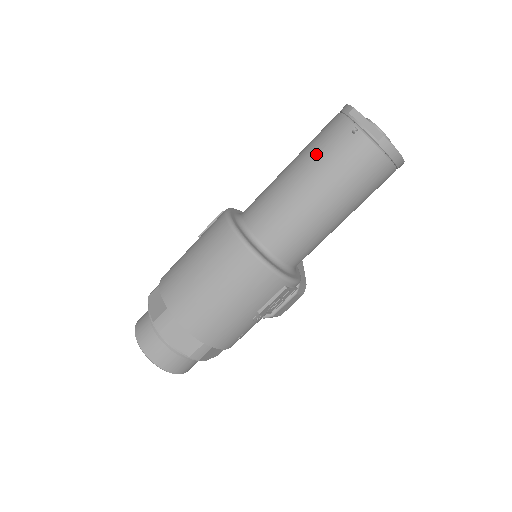
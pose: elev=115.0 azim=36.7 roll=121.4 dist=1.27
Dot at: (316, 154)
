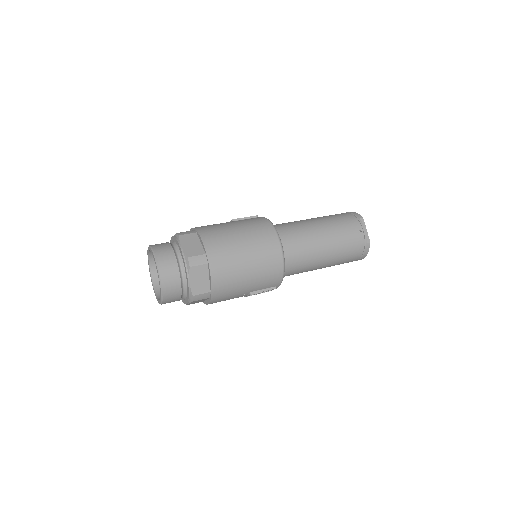
Dot at: (337, 227)
